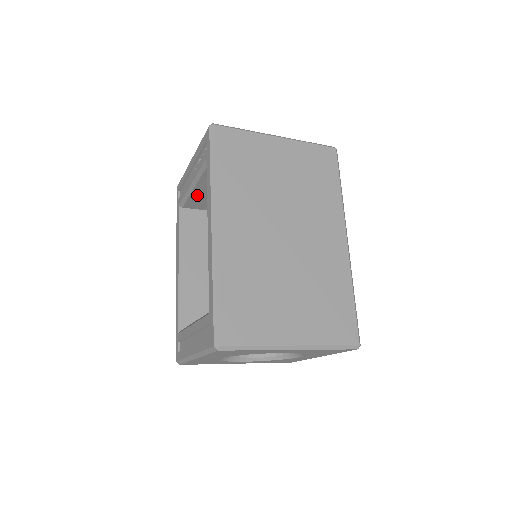
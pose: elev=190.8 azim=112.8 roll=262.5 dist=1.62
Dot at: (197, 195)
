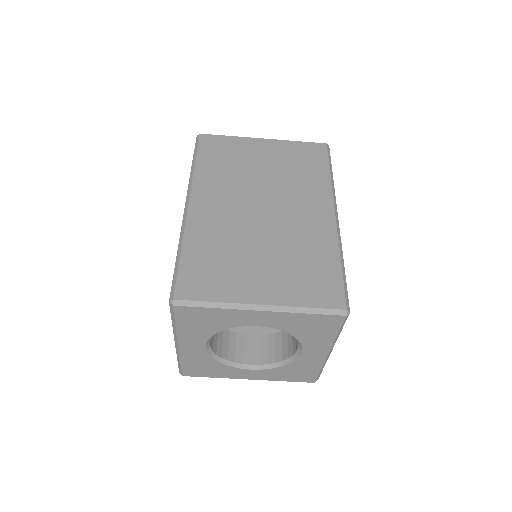
Dot at: occluded
